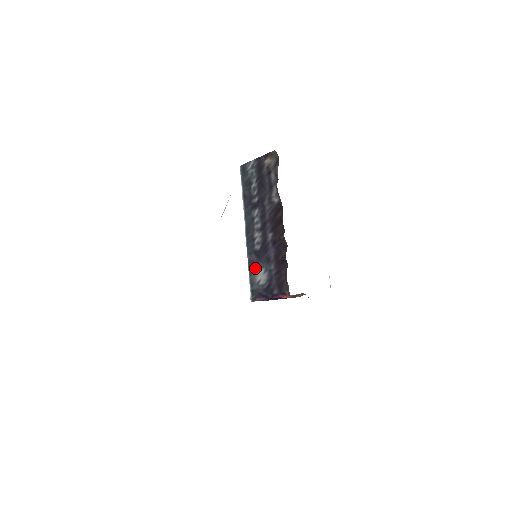
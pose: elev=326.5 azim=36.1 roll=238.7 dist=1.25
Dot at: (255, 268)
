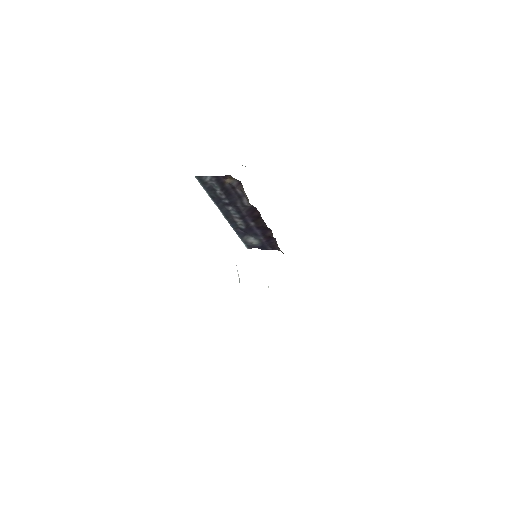
Dot at: (244, 236)
